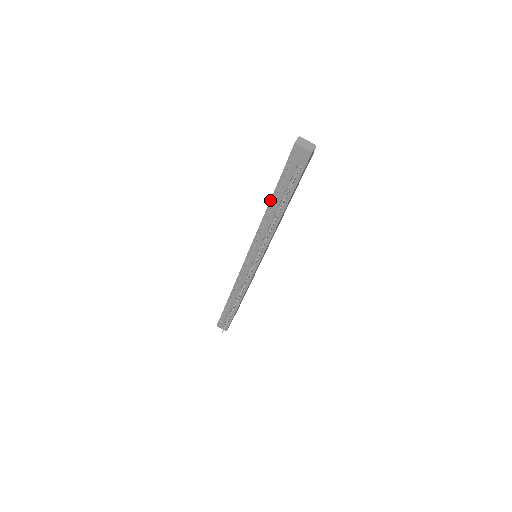
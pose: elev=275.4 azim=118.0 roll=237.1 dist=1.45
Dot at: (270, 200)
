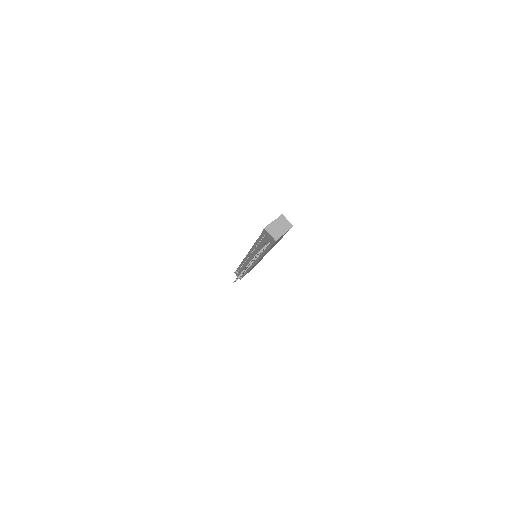
Dot at: (256, 241)
